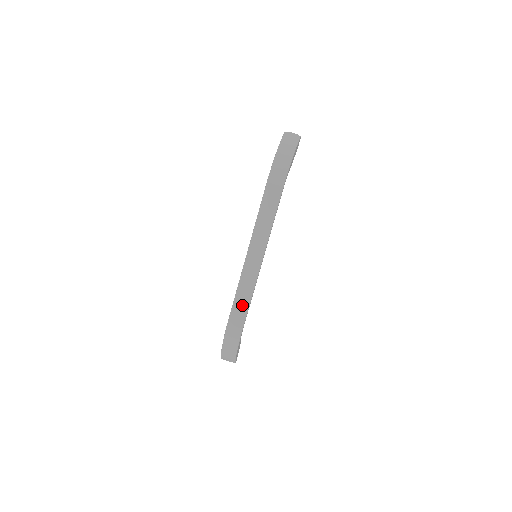
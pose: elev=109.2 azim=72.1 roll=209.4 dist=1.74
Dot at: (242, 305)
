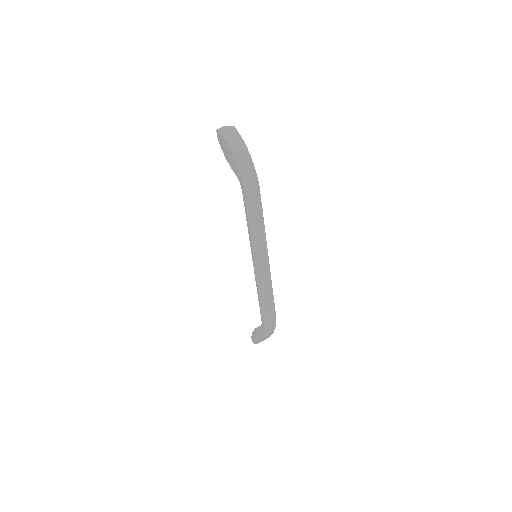
Dot at: (268, 300)
